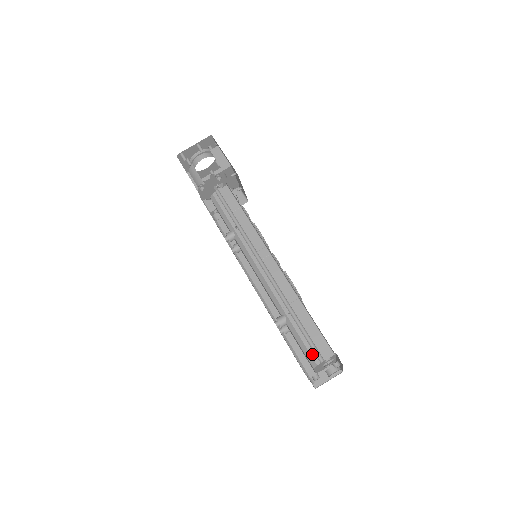
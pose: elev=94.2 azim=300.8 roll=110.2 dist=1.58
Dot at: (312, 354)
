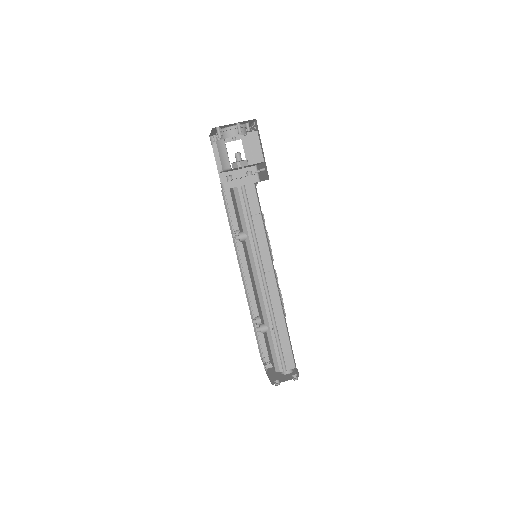
Dot at: (279, 363)
